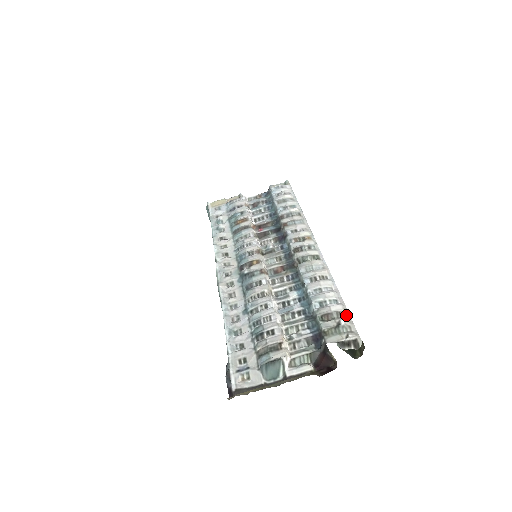
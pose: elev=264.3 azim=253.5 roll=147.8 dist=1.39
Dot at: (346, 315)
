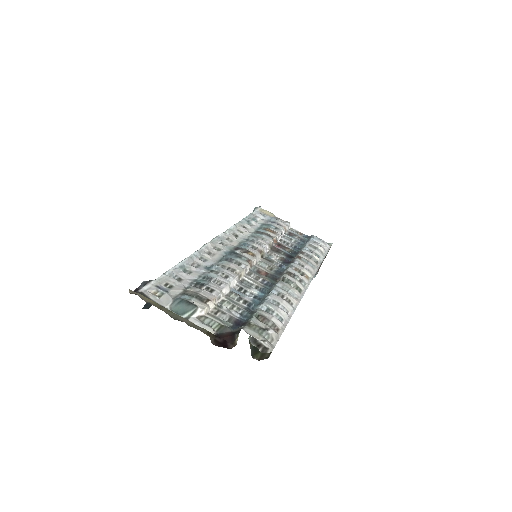
Dot at: (279, 332)
